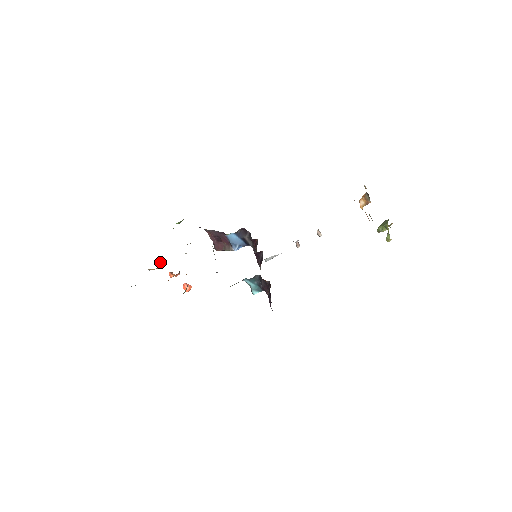
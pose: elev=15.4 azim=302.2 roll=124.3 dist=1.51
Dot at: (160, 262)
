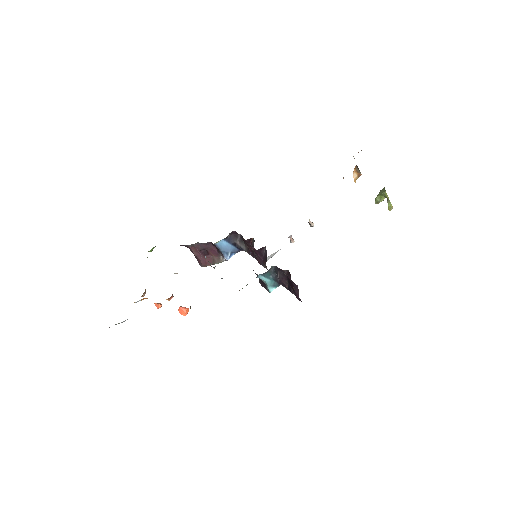
Dot at: (144, 292)
